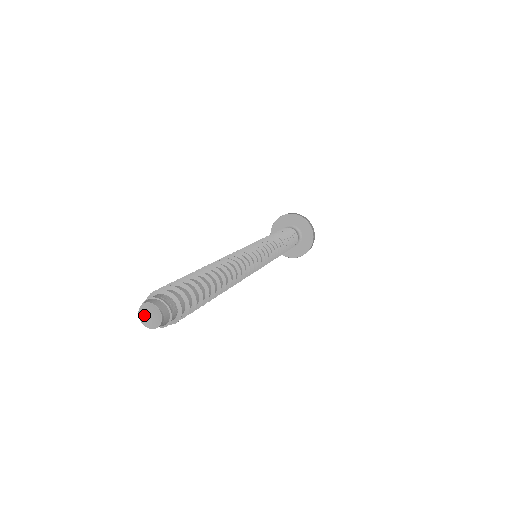
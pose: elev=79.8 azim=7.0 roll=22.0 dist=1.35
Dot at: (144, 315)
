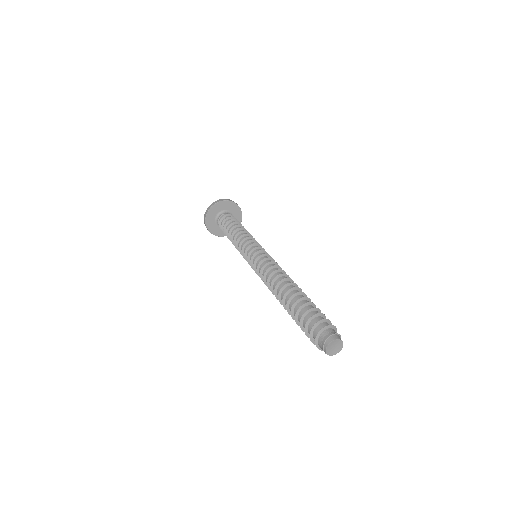
Dot at: (330, 350)
